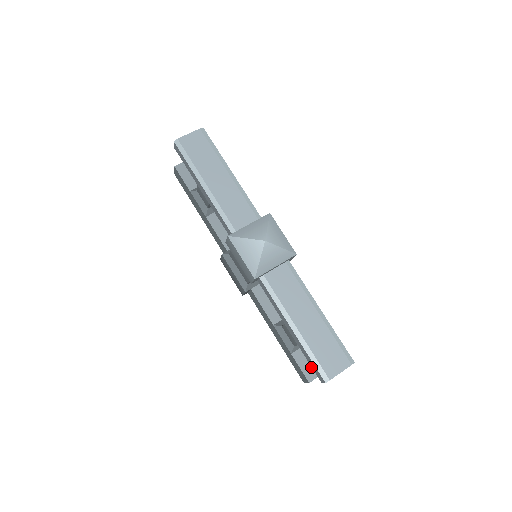
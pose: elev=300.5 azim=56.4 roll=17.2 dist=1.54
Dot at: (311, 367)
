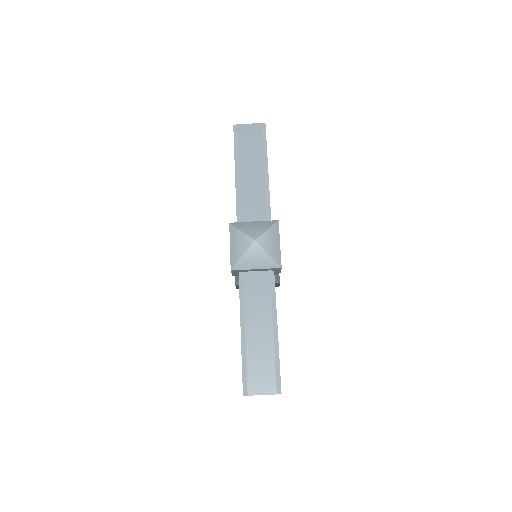
Dot at: occluded
